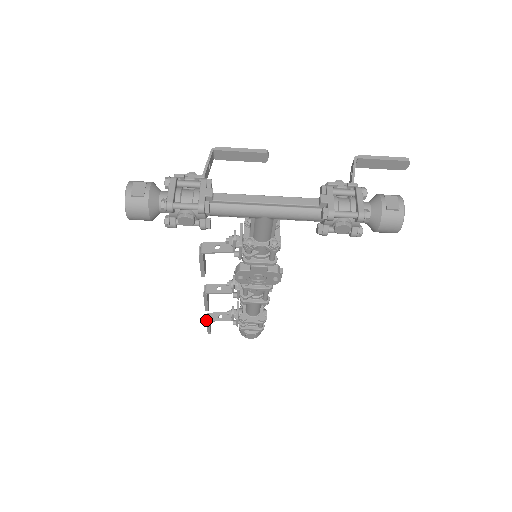
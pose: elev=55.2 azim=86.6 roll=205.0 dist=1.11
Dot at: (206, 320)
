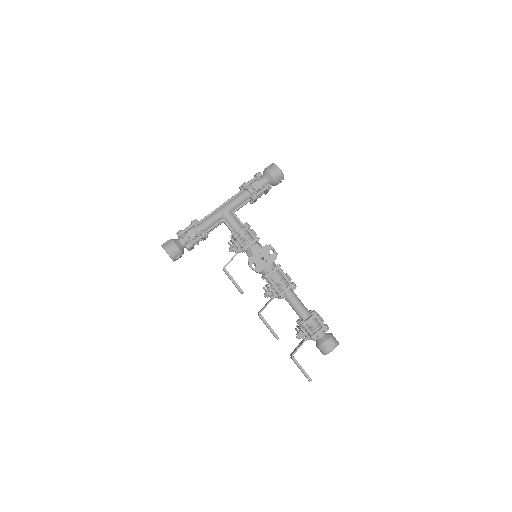
Dot at: (291, 358)
